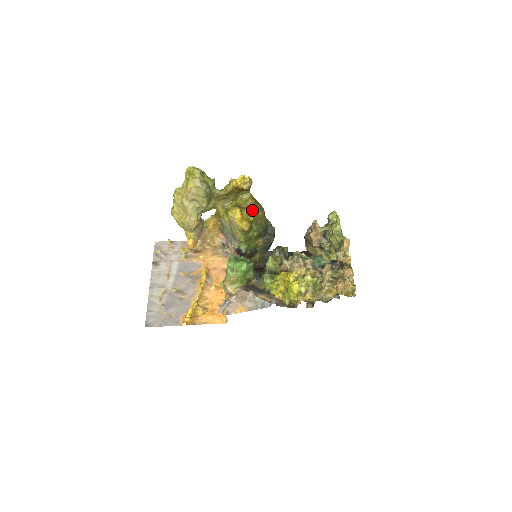
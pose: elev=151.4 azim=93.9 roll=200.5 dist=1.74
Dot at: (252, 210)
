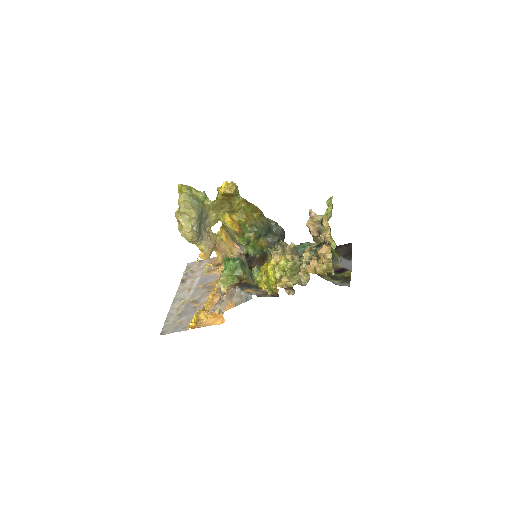
Dot at: (243, 212)
